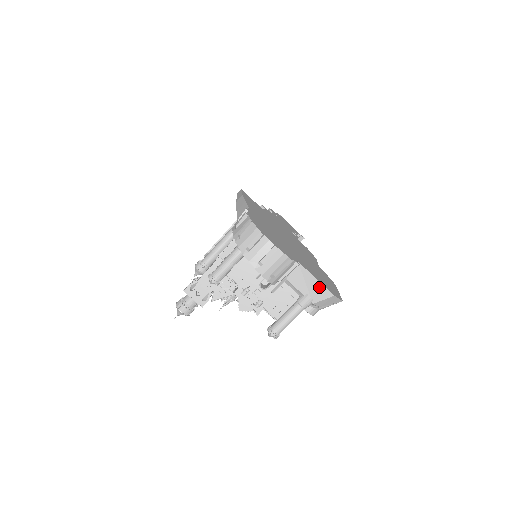
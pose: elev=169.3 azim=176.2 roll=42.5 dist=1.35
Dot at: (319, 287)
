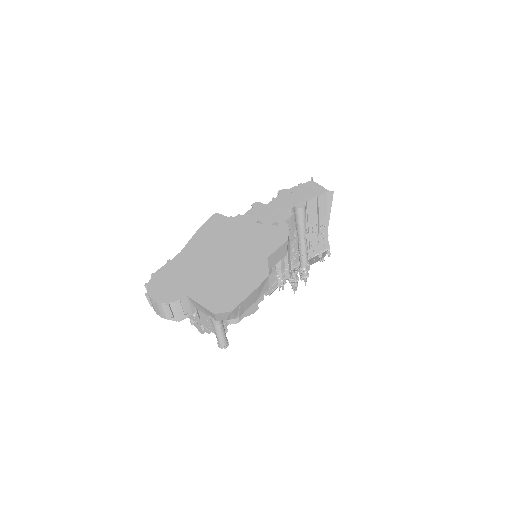
Dot at: (206, 310)
